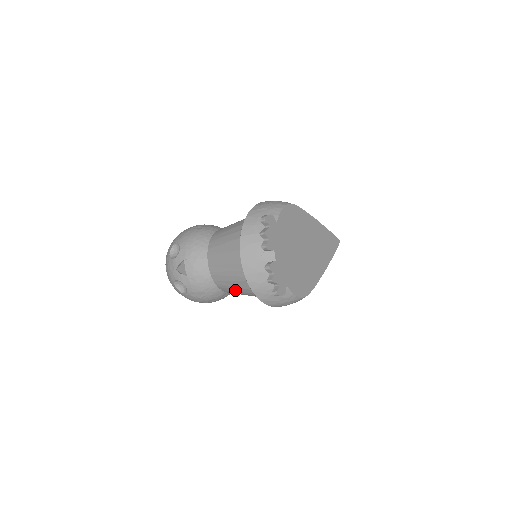
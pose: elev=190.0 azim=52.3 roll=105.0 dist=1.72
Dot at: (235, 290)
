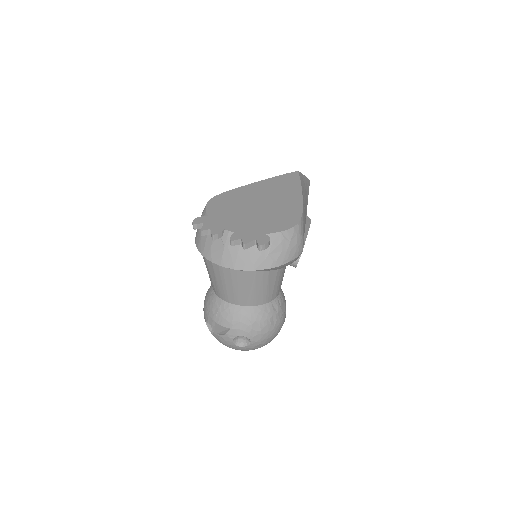
Dot at: (260, 289)
